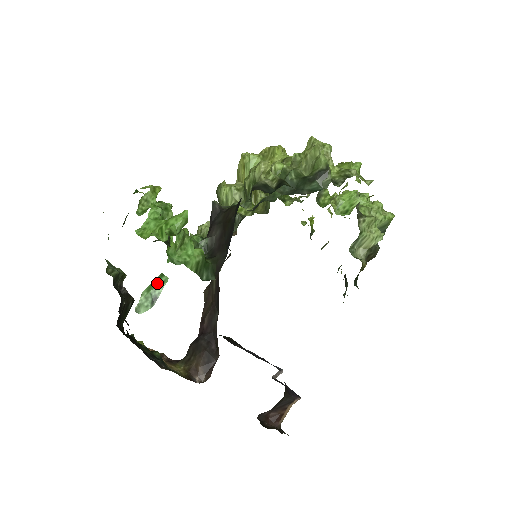
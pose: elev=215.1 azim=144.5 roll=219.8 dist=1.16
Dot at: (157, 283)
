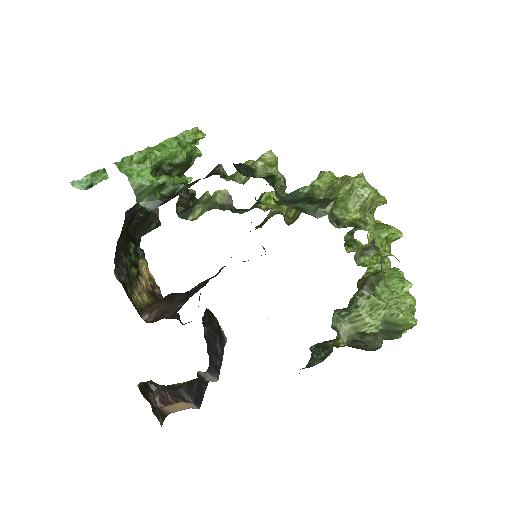
Dot at: (100, 175)
